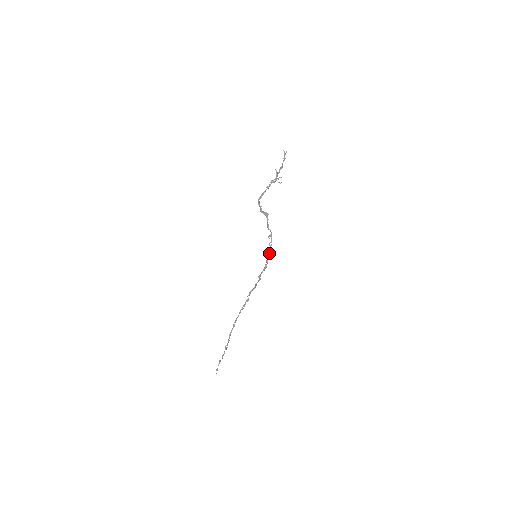
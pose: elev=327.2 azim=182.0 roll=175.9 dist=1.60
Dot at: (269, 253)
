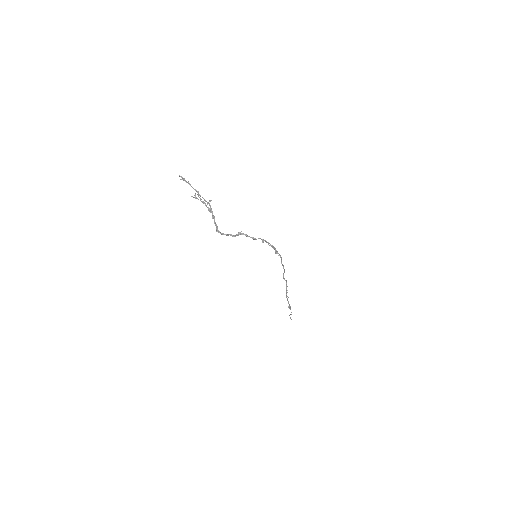
Dot at: (274, 249)
